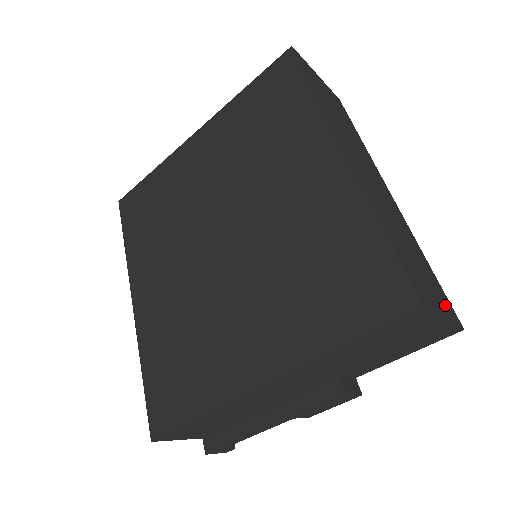
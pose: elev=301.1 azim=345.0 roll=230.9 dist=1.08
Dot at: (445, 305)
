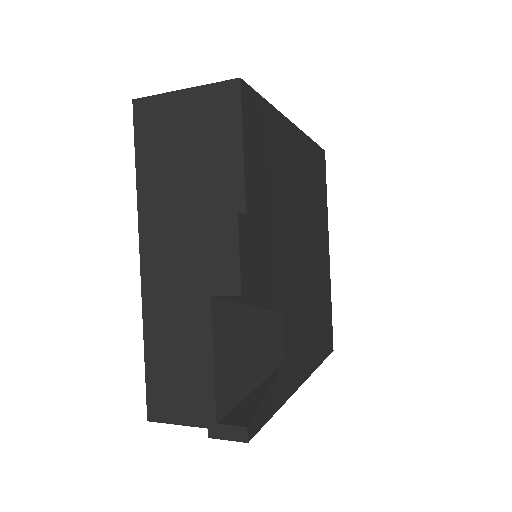
Dot at: occluded
